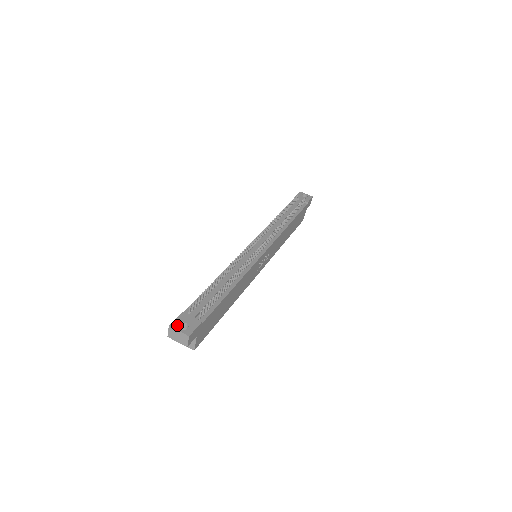
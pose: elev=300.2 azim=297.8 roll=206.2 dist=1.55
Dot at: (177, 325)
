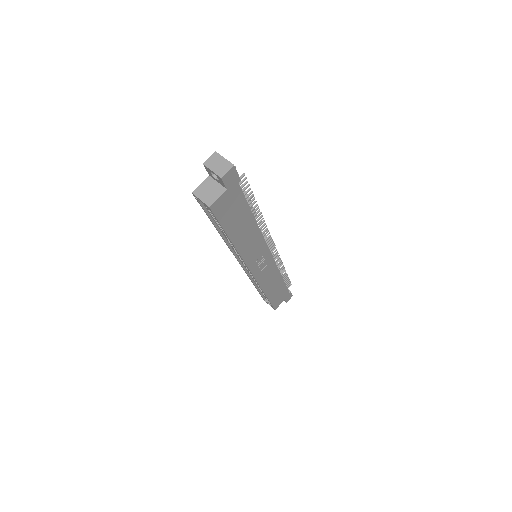
Dot at: (222, 158)
